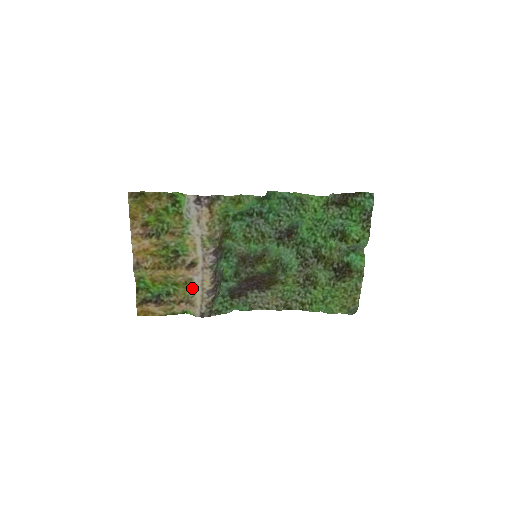
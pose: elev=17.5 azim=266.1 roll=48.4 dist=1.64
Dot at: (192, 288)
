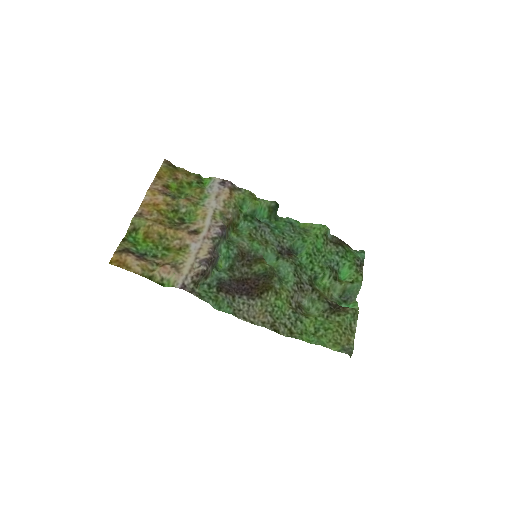
Dot at: (185, 255)
